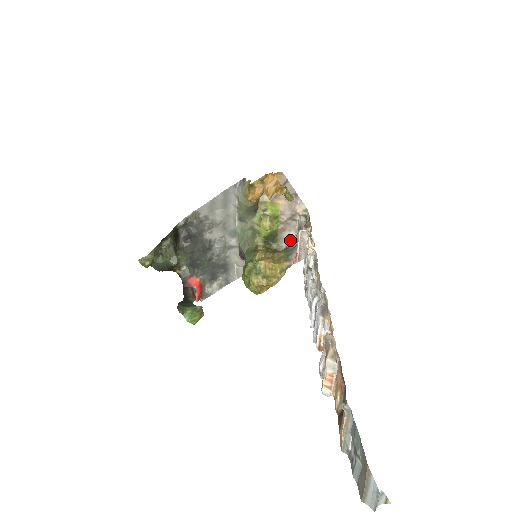
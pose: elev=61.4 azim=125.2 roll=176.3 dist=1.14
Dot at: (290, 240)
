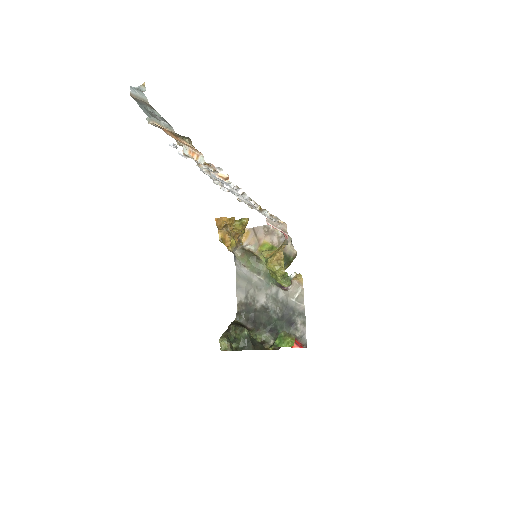
Dot at: (292, 244)
